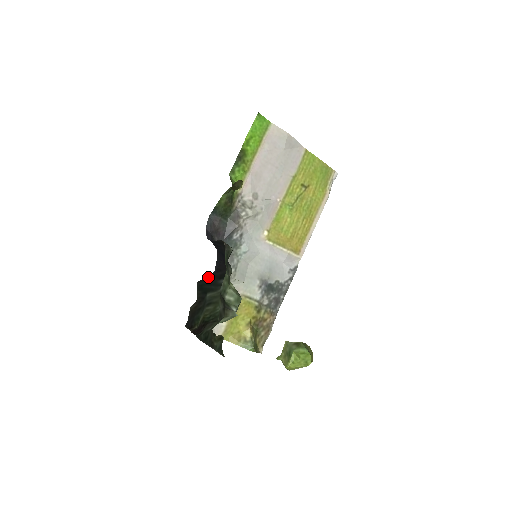
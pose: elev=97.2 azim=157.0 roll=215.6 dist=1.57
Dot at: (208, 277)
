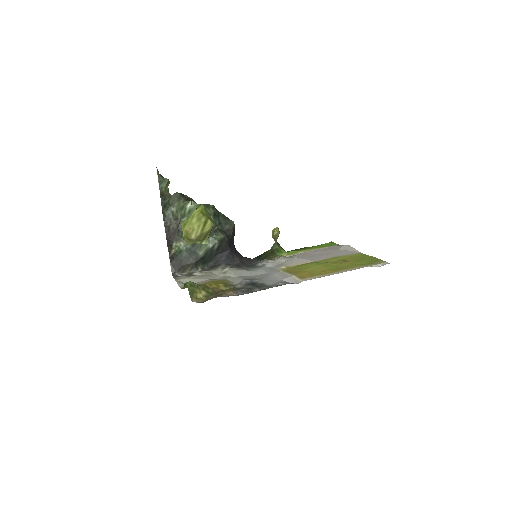
Dot at: (214, 259)
